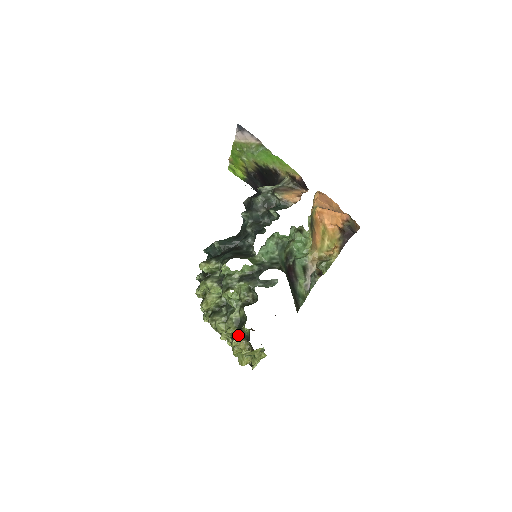
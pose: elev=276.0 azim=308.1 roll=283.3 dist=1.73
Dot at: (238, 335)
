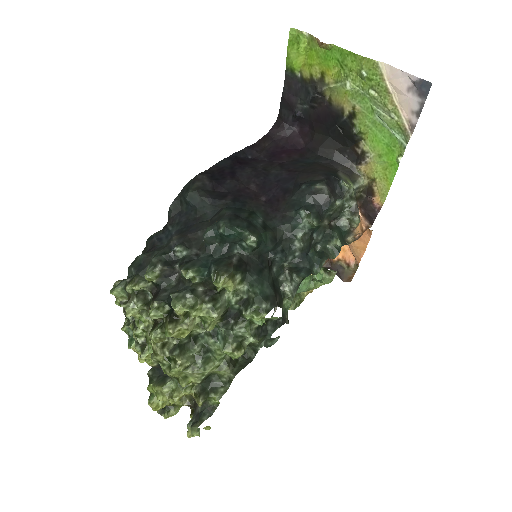
Dot at: (202, 404)
